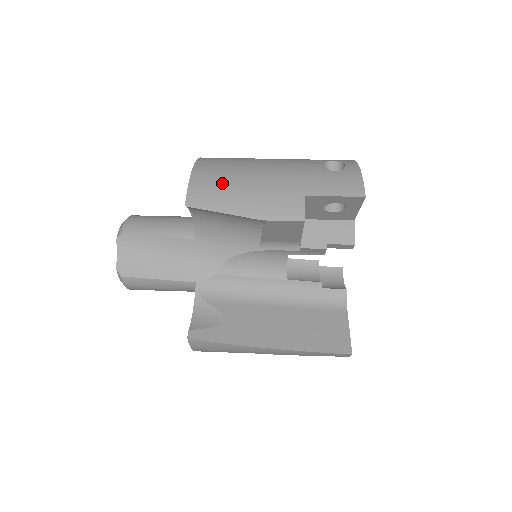
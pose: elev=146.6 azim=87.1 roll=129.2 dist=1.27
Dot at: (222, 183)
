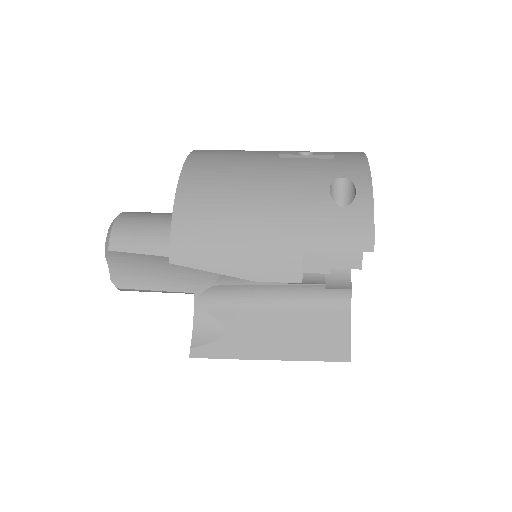
Dot at: (209, 230)
